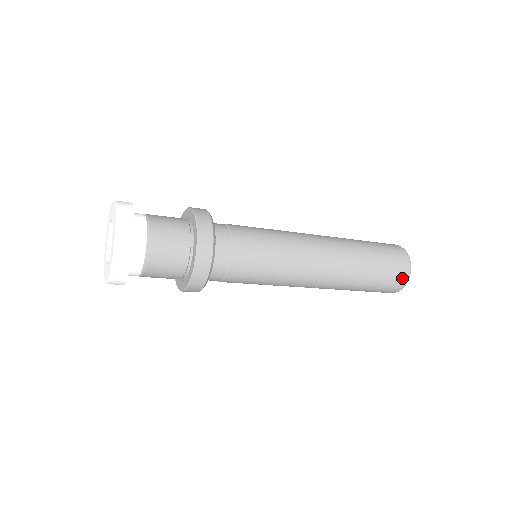
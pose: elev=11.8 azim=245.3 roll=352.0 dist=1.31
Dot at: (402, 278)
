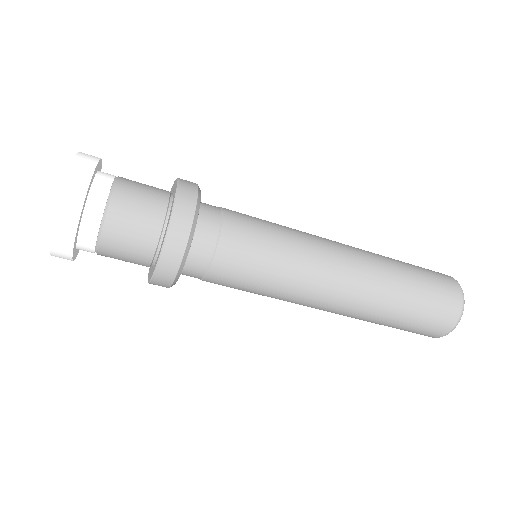
Dot at: (444, 327)
